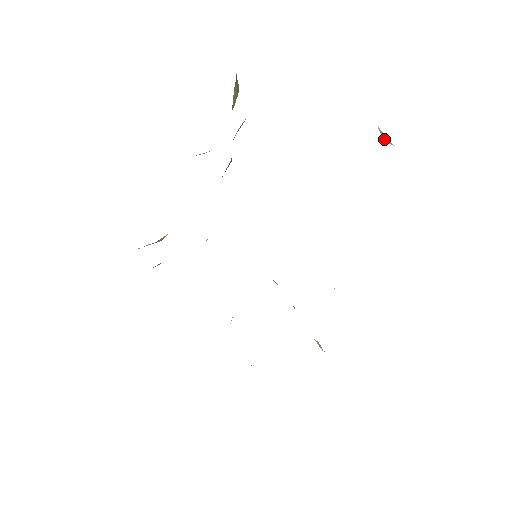
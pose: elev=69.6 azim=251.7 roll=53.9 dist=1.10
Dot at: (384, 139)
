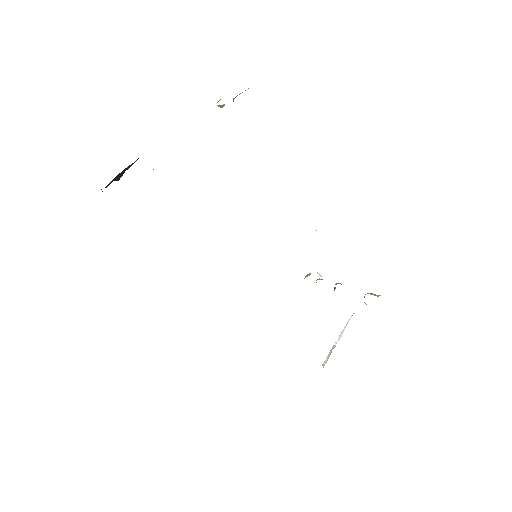
Dot at: (222, 107)
